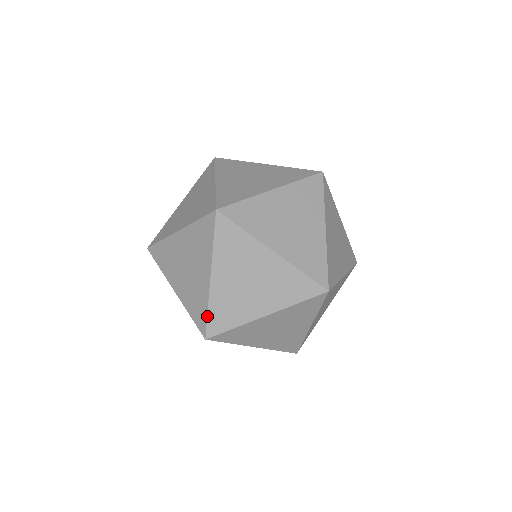
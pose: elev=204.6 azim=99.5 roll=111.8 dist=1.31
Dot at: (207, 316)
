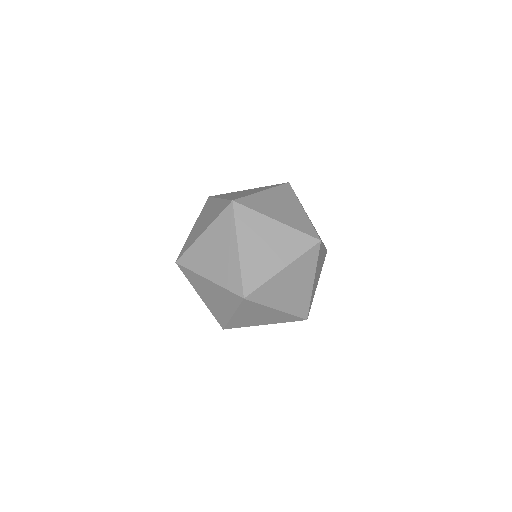
Dot at: (226, 324)
